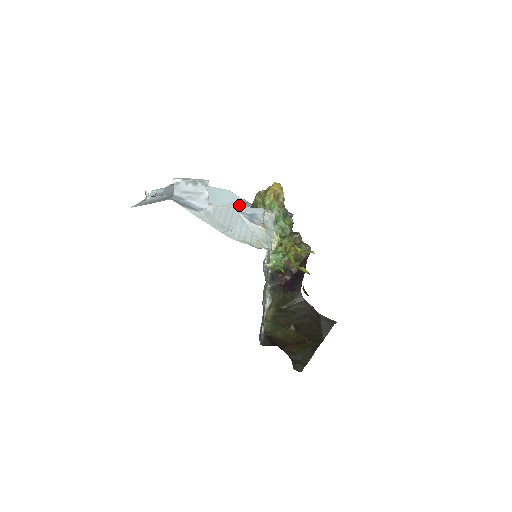
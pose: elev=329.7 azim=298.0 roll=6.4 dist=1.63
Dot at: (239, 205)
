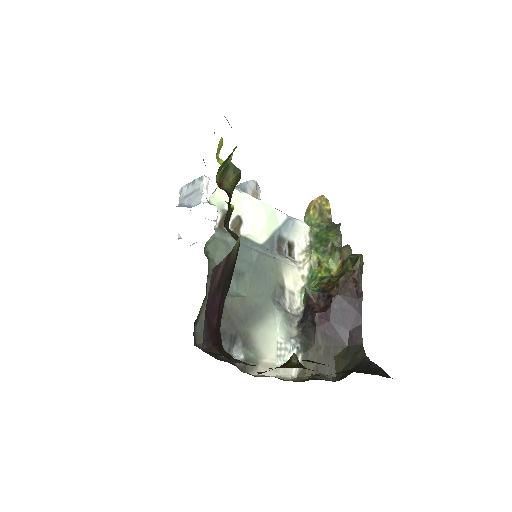
Dot at: occluded
